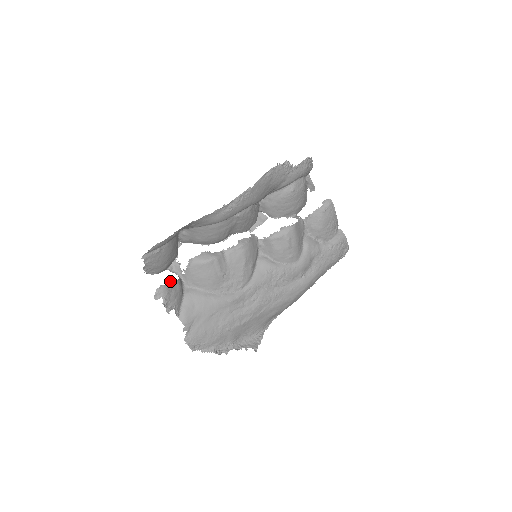
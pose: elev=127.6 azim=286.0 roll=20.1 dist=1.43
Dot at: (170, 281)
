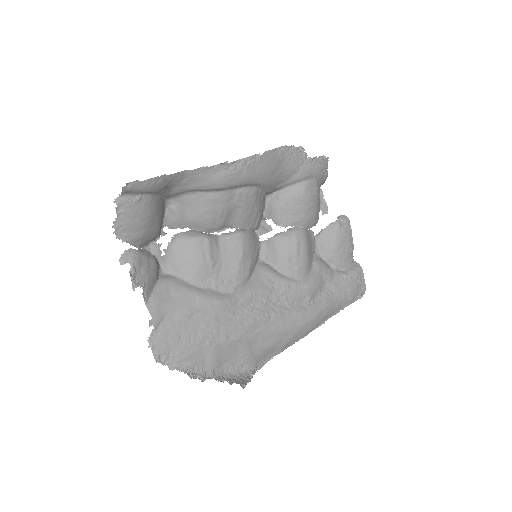
Dot at: (144, 251)
